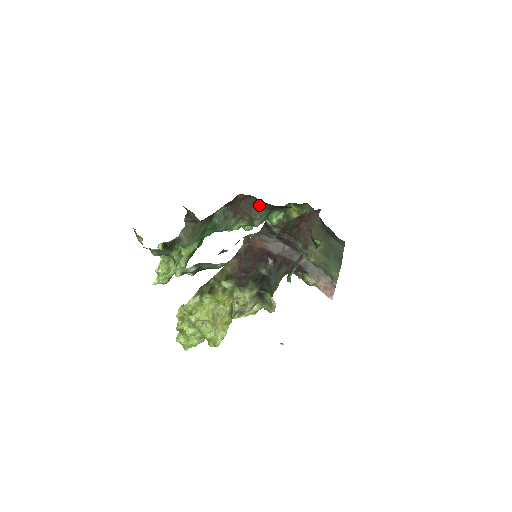
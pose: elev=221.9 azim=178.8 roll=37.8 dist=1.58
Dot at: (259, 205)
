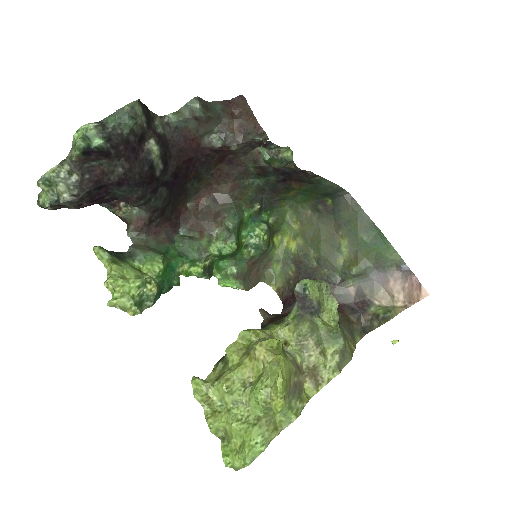
Dot at: (217, 203)
